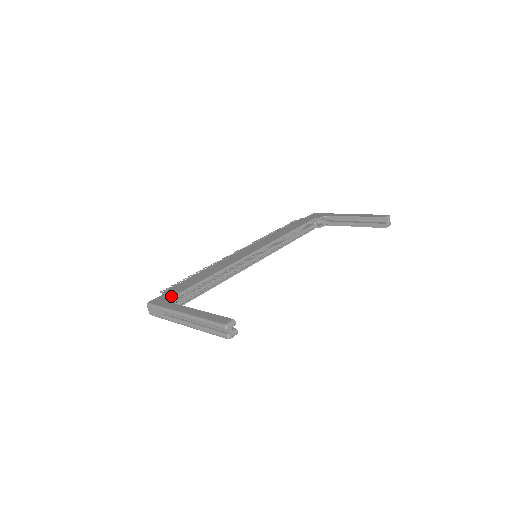
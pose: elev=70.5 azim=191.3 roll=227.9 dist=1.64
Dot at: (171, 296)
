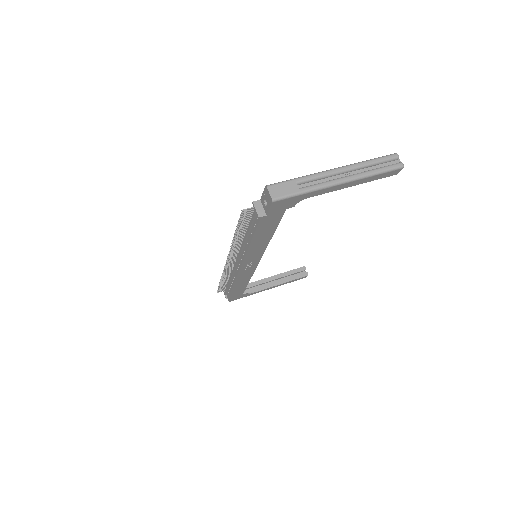
Dot at: occluded
